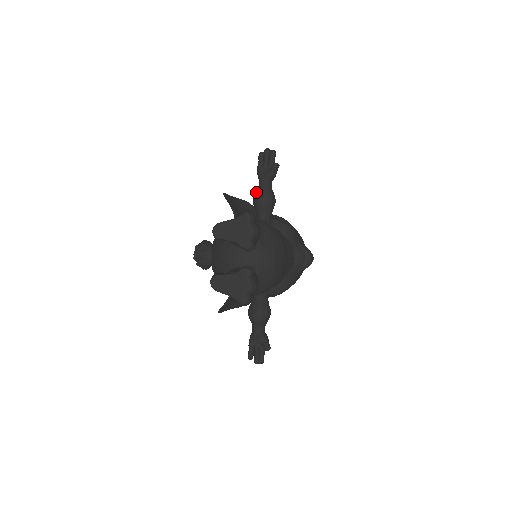
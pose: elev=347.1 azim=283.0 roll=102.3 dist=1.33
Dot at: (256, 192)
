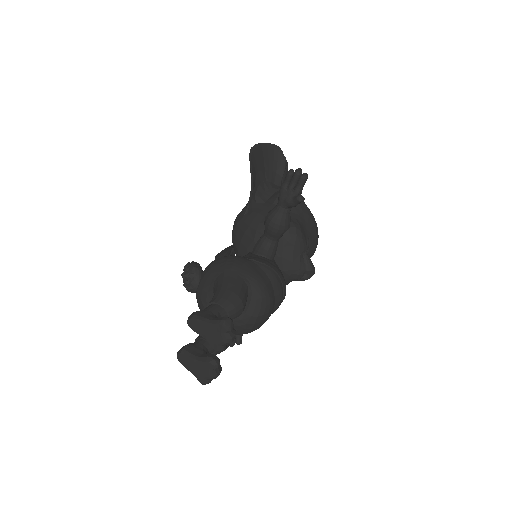
Dot at: (270, 214)
